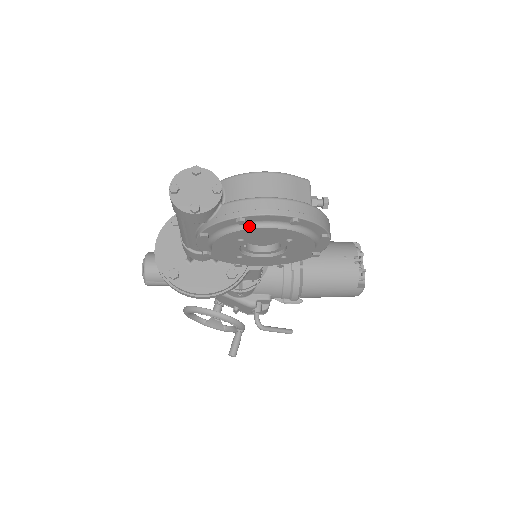
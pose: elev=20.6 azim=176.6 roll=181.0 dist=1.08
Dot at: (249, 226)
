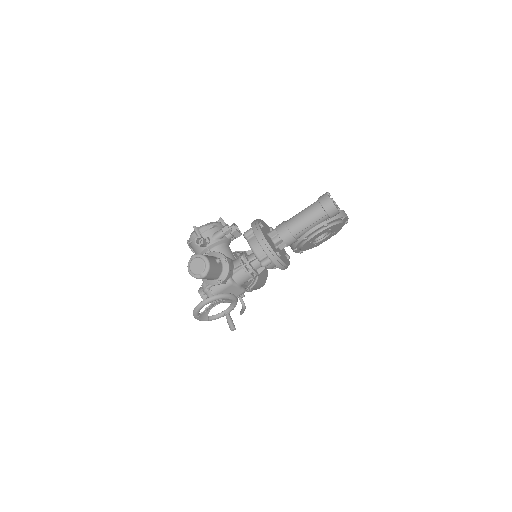
Dot at: (341, 222)
